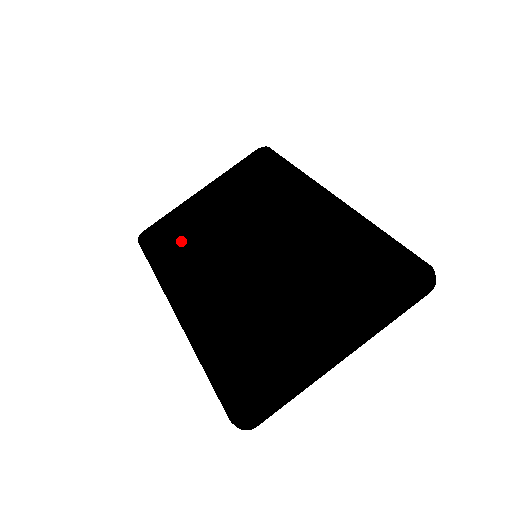
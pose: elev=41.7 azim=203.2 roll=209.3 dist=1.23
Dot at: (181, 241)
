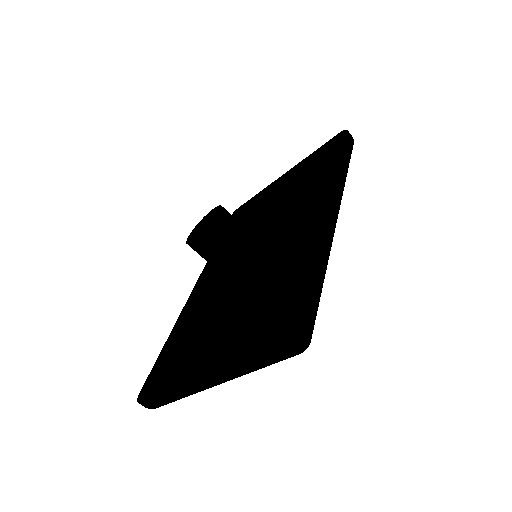
Dot at: occluded
